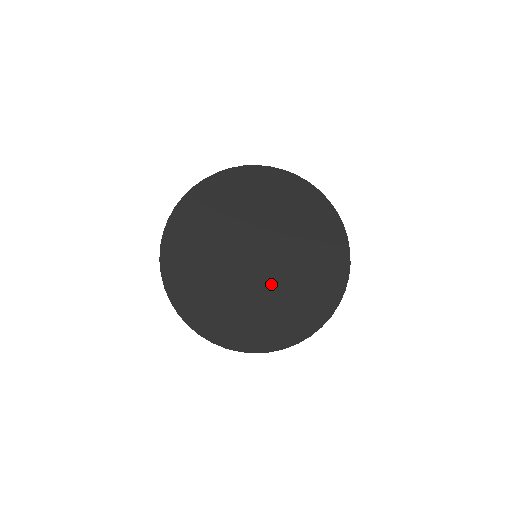
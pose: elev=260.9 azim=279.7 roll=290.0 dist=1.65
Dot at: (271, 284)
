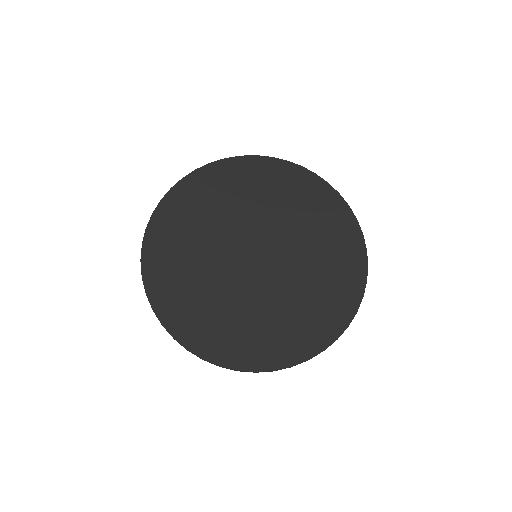
Dot at: (274, 288)
